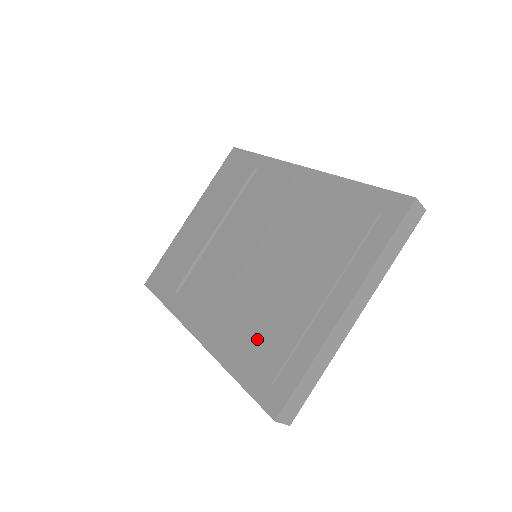
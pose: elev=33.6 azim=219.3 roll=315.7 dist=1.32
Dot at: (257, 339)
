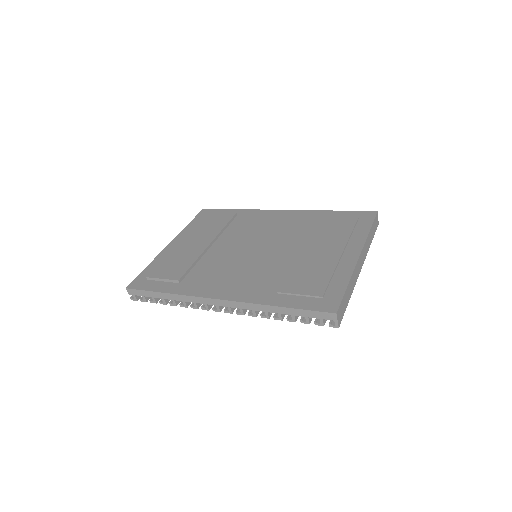
Dot at: (293, 282)
